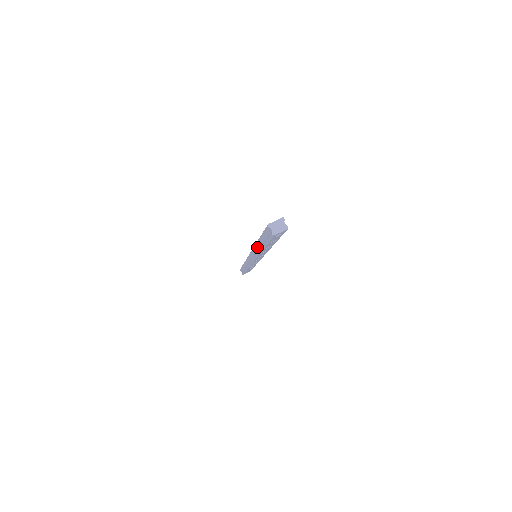
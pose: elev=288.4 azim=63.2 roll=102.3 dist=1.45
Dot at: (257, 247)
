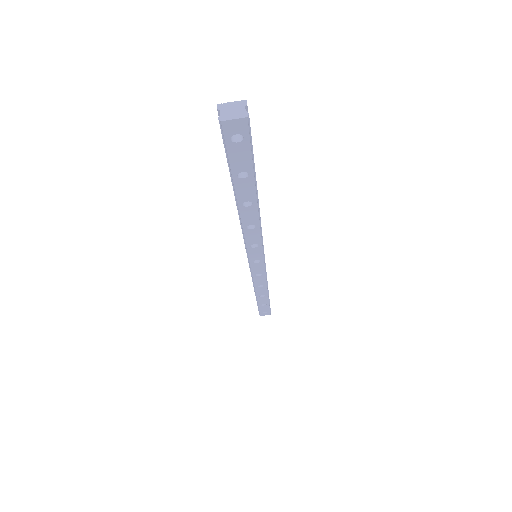
Dot at: occluded
